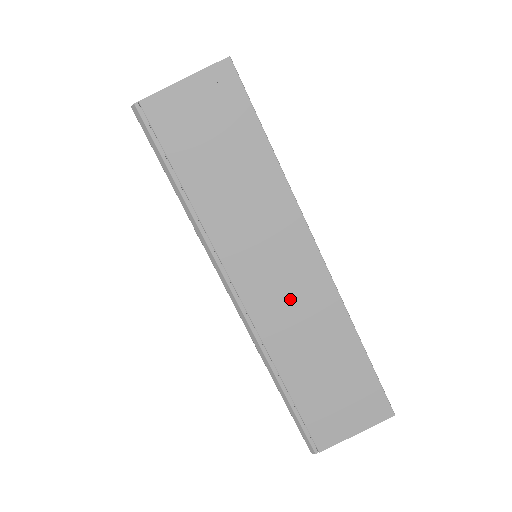
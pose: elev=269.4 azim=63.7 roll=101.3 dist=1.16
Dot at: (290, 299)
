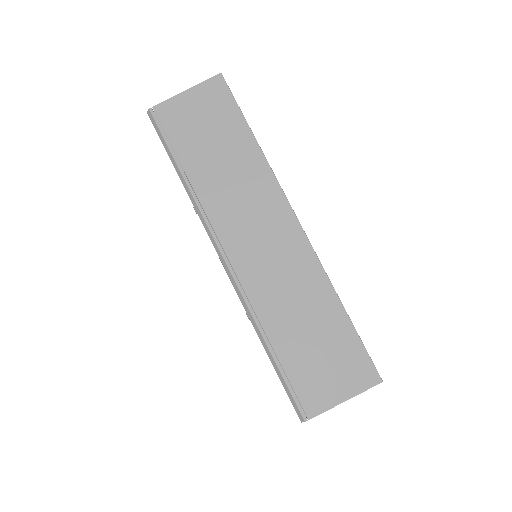
Dot at: (274, 262)
